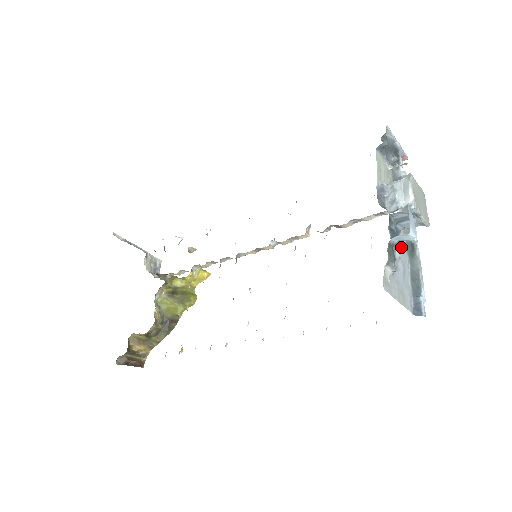
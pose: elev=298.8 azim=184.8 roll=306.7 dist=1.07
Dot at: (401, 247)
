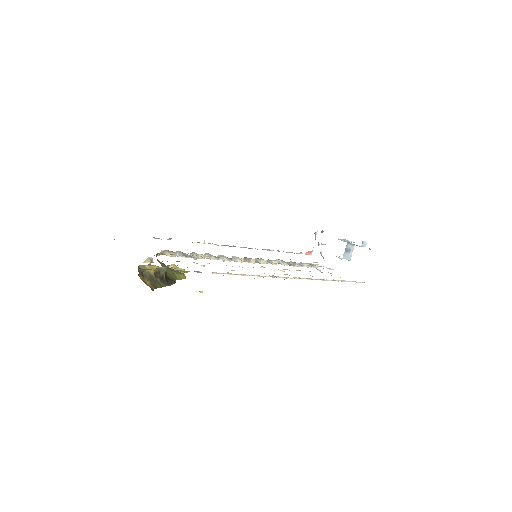
Dot at: occluded
